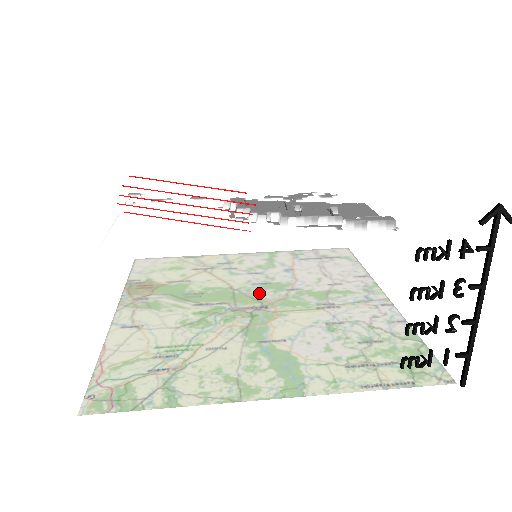
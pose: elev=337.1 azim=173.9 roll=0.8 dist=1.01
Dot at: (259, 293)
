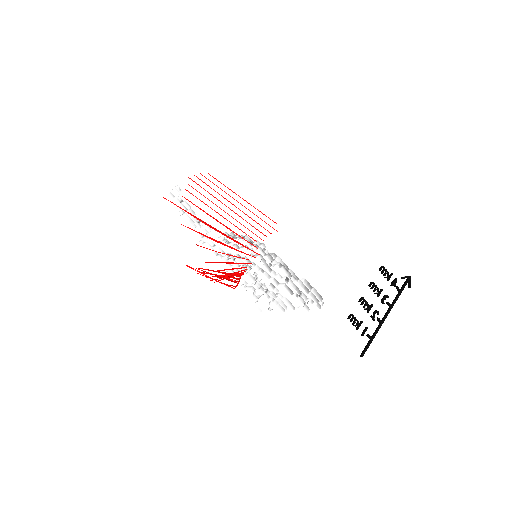
Dot at: occluded
